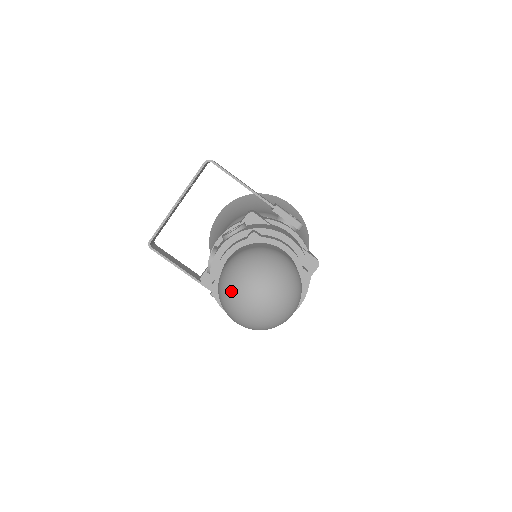
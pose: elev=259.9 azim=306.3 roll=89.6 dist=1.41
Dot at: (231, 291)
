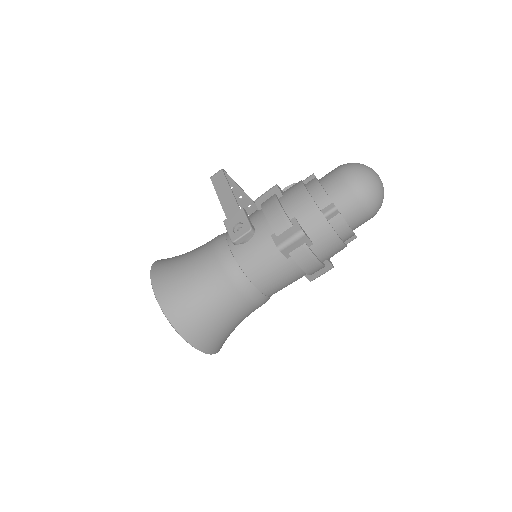
Dot at: occluded
